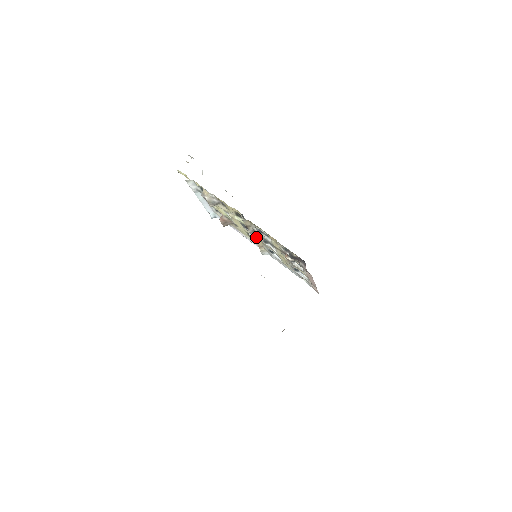
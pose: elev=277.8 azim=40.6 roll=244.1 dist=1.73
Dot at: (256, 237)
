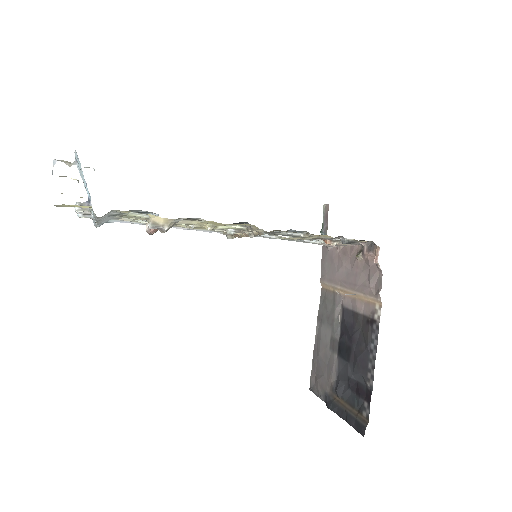
Dot at: occluded
